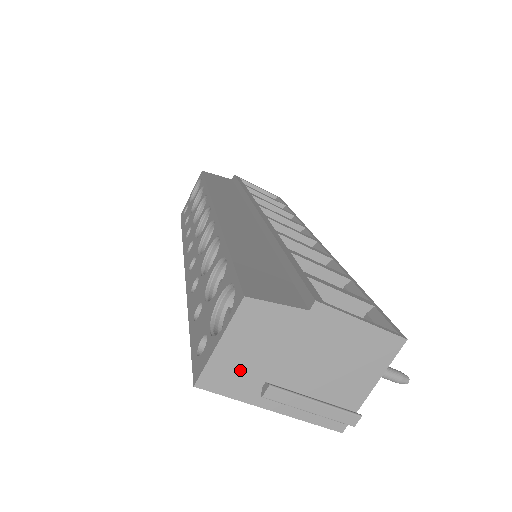
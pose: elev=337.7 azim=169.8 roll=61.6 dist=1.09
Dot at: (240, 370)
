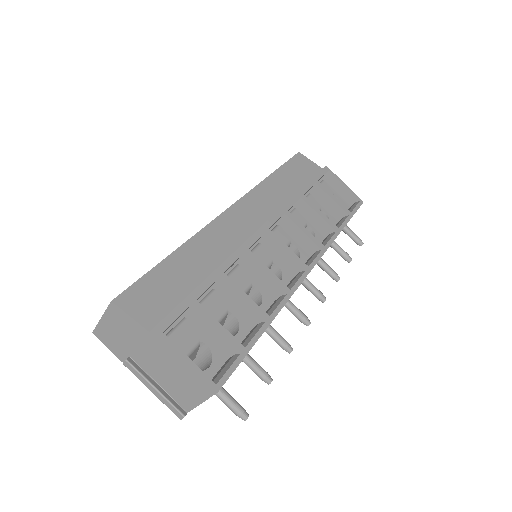
Dot at: (115, 340)
